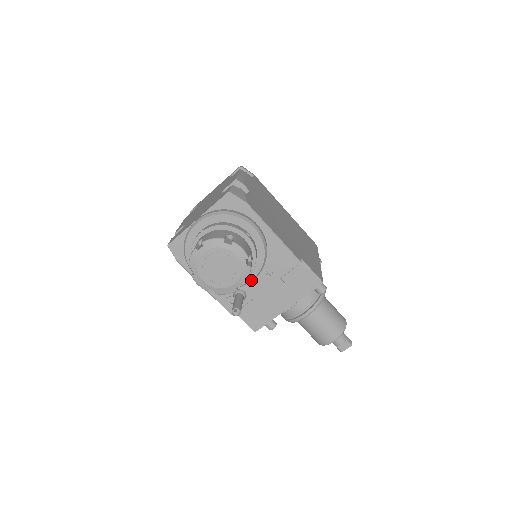
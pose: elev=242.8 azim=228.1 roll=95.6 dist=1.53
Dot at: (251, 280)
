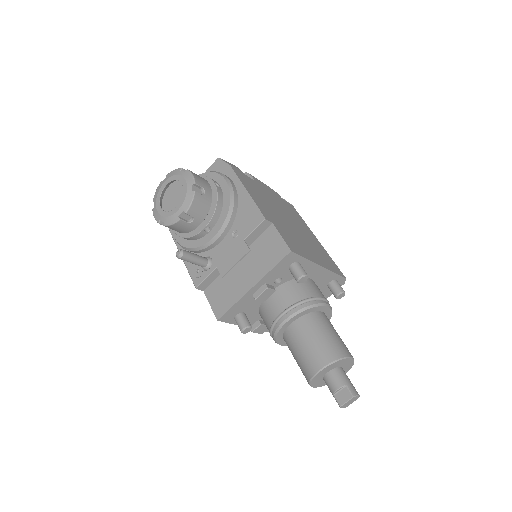
Dot at: (214, 237)
